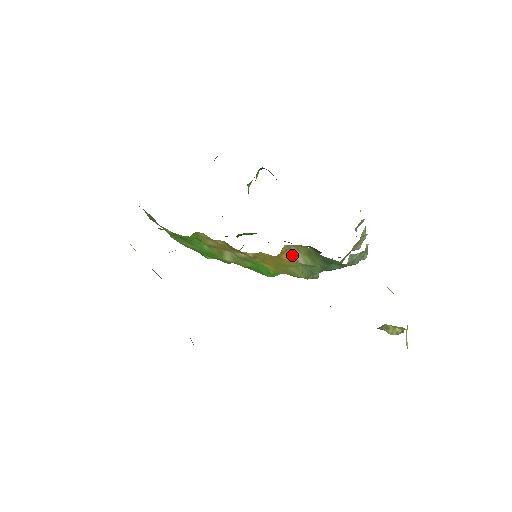
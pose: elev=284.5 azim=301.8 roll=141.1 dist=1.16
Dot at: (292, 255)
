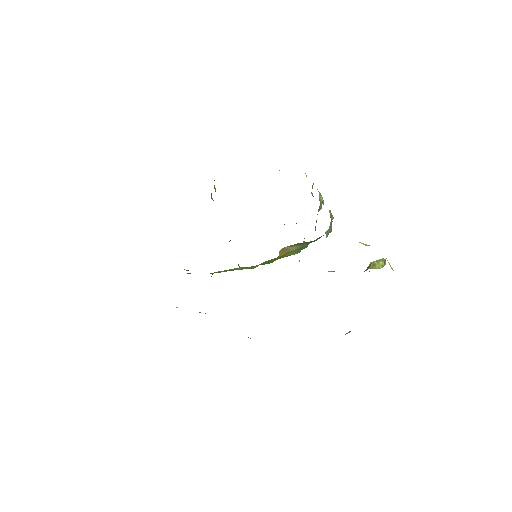
Dot at: (286, 250)
